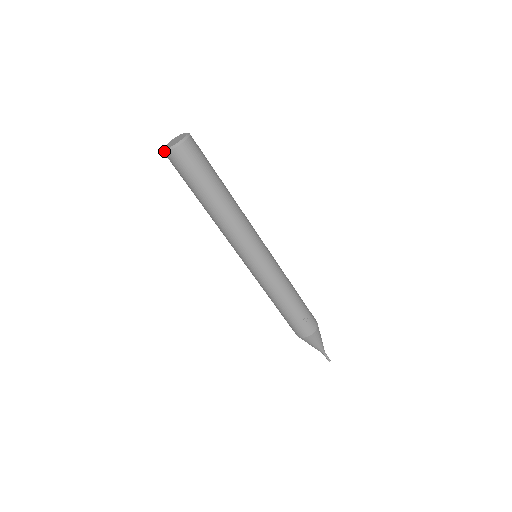
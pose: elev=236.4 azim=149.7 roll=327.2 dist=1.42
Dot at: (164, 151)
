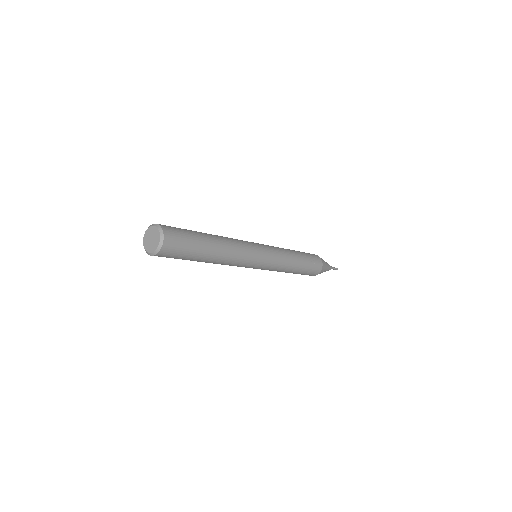
Dot at: (151, 255)
